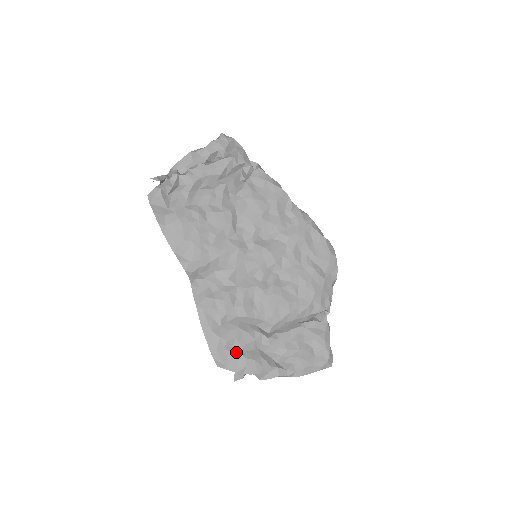
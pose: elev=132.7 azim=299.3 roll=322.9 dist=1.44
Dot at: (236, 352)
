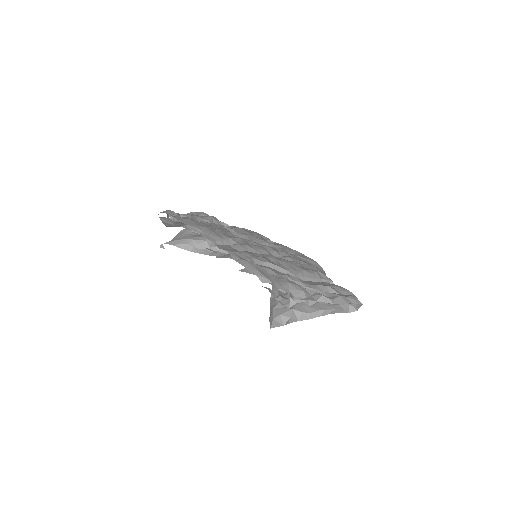
Dot at: (274, 276)
